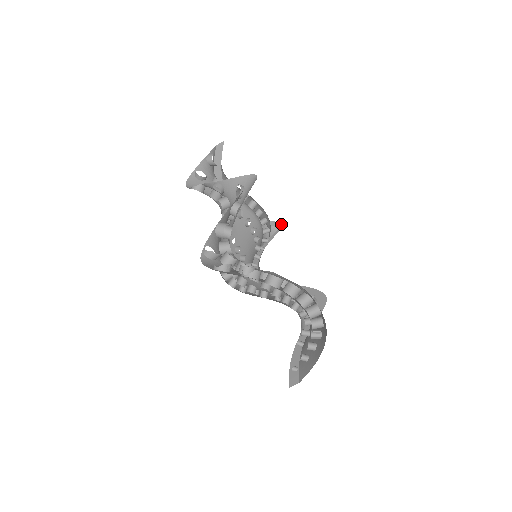
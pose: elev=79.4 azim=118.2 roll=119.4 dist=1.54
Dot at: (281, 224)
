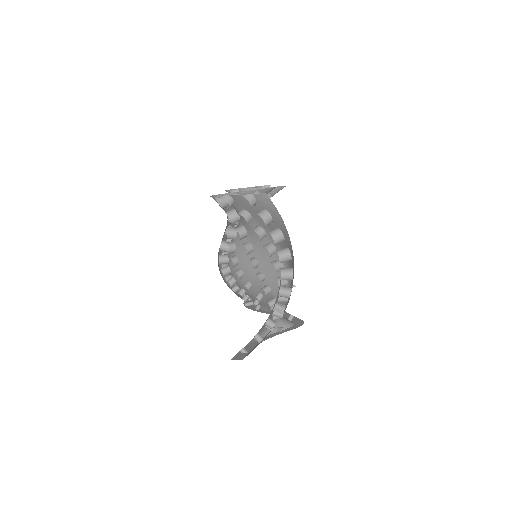
Dot at: occluded
